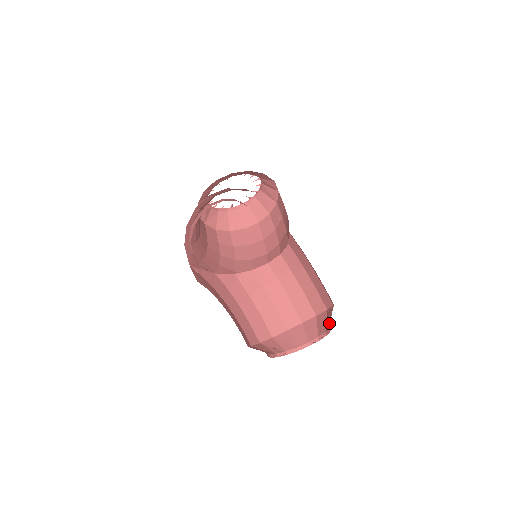
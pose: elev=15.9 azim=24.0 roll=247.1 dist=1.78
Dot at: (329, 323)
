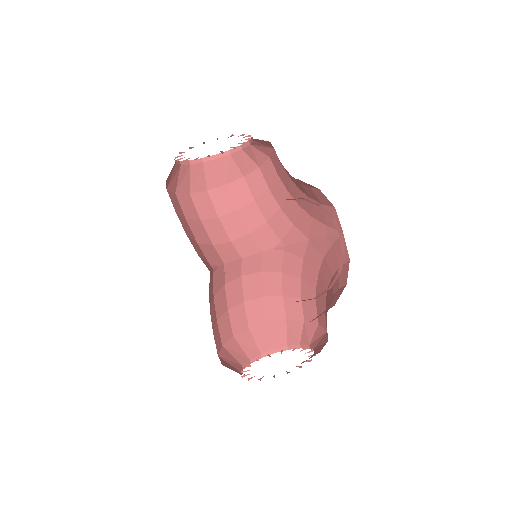
Dot at: (299, 339)
